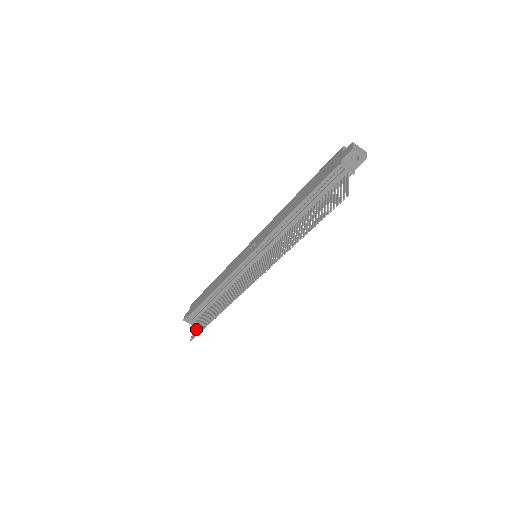
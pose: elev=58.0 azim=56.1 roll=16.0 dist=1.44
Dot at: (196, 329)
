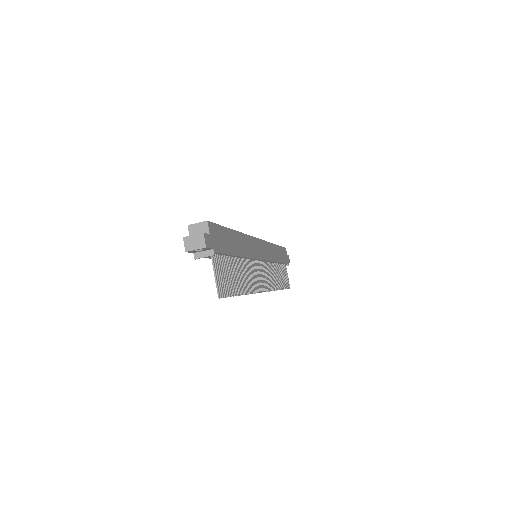
Dot at: (286, 279)
